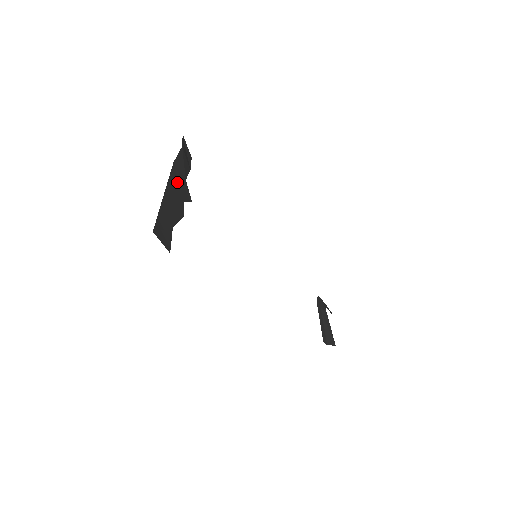
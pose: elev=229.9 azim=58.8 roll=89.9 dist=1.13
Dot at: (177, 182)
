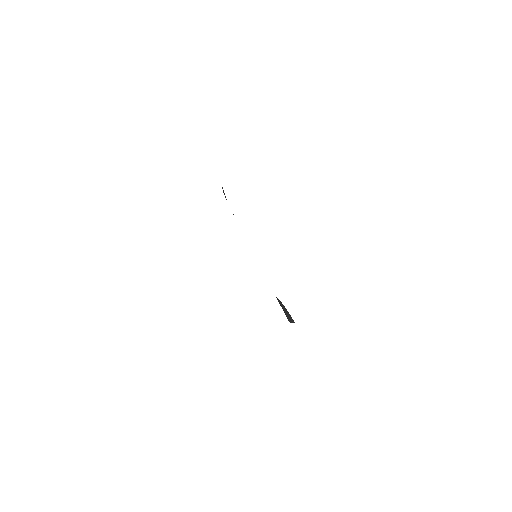
Dot at: occluded
